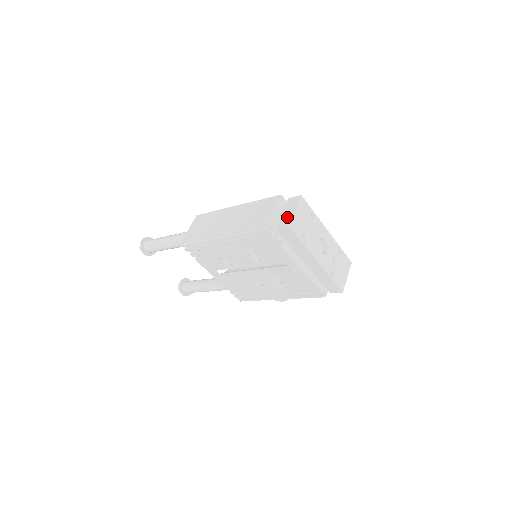
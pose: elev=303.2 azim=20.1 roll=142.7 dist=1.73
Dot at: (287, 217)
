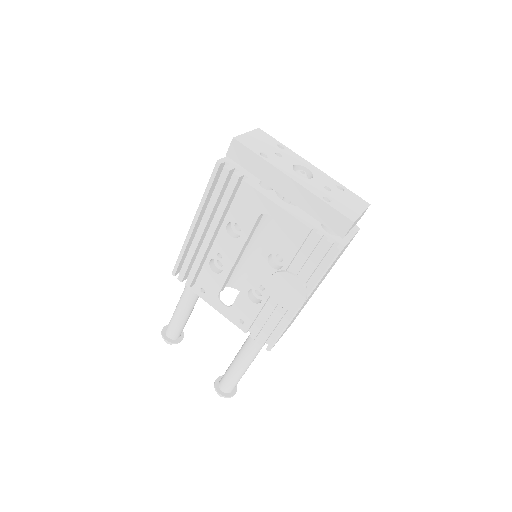
Dot at: occluded
